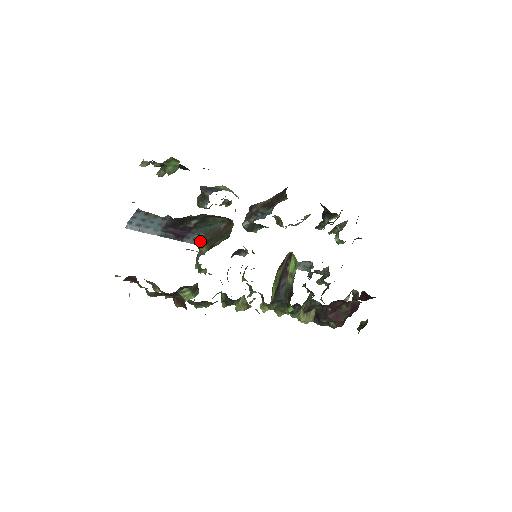
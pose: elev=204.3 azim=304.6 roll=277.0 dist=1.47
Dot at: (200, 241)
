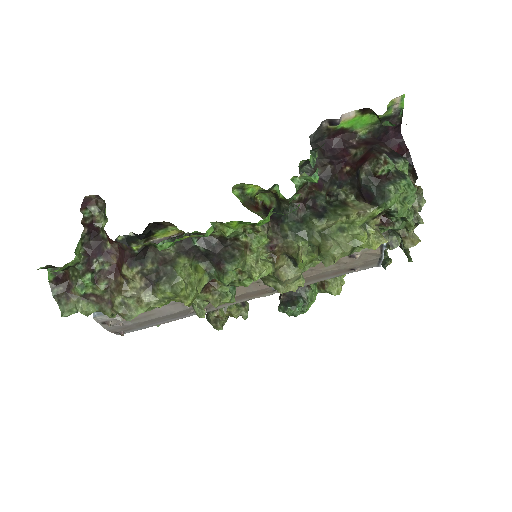
Dot at: occluded
